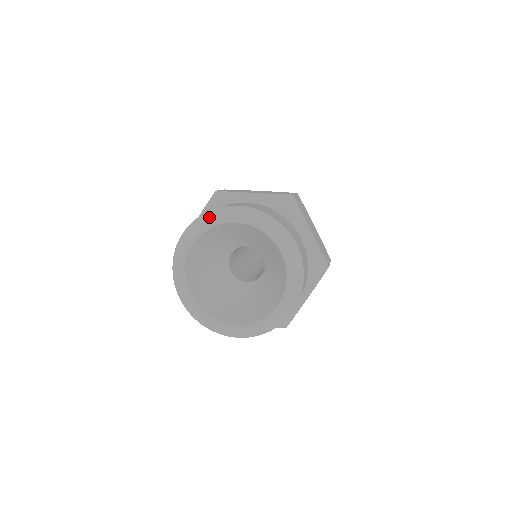
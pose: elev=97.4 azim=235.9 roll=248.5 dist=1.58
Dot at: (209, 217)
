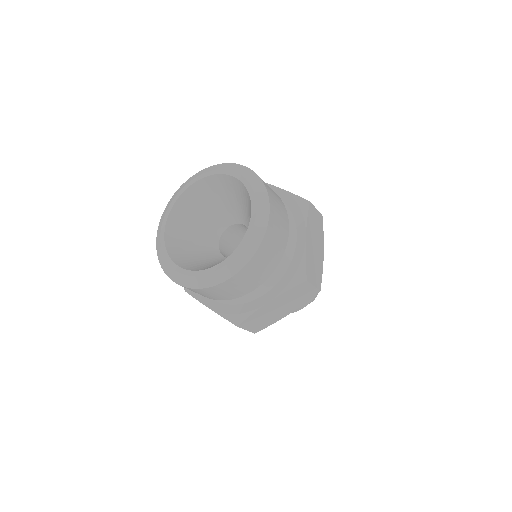
Dot at: (217, 167)
